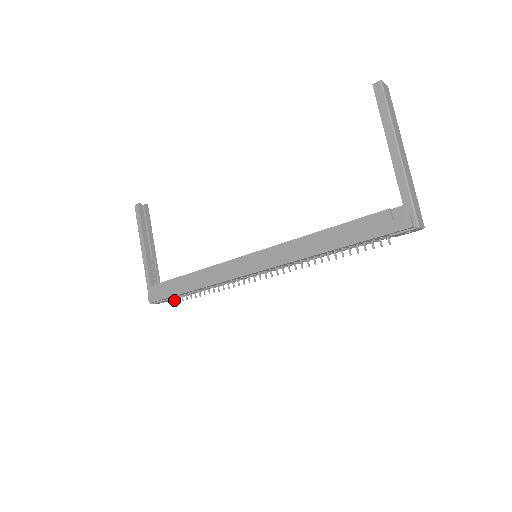
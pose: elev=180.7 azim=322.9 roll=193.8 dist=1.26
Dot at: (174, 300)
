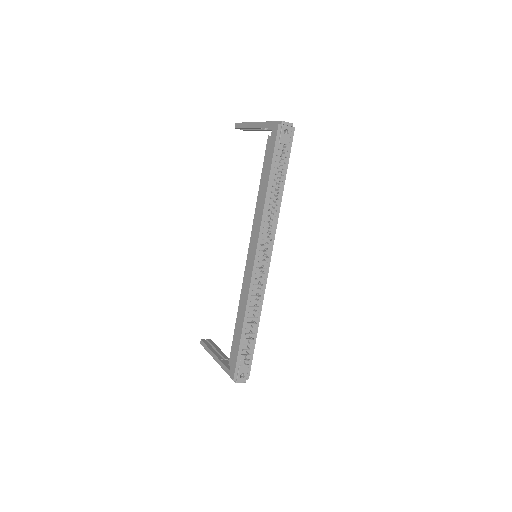
Dot at: (246, 358)
